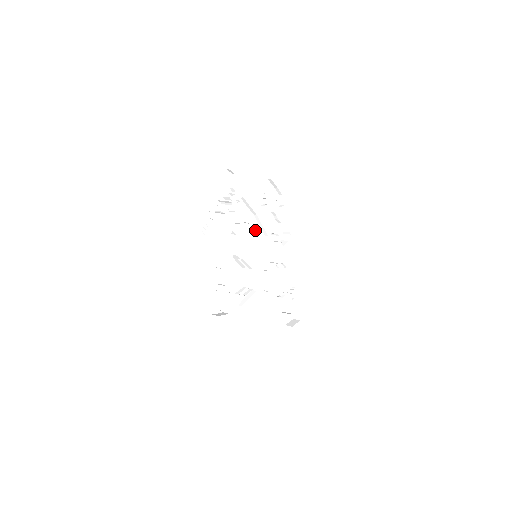
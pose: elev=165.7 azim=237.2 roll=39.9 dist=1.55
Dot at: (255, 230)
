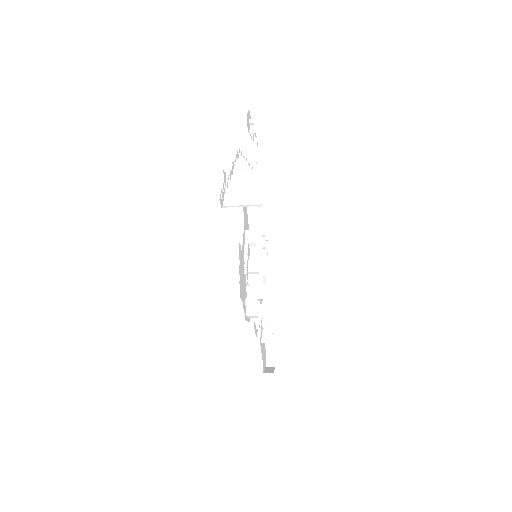
Dot at: occluded
